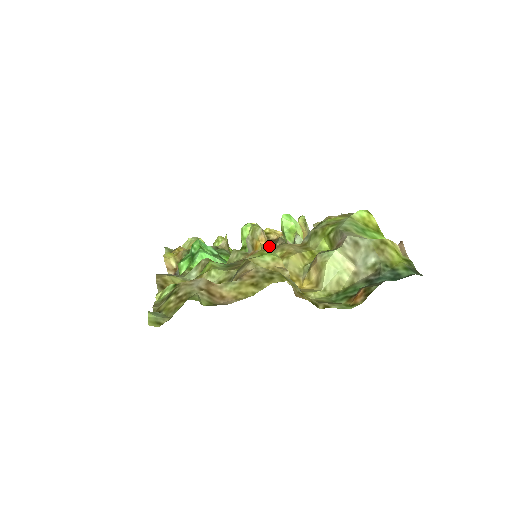
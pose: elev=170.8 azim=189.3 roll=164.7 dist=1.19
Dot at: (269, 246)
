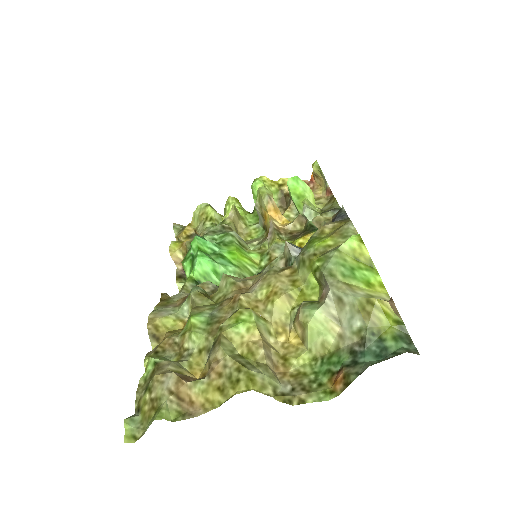
Dot at: (280, 213)
